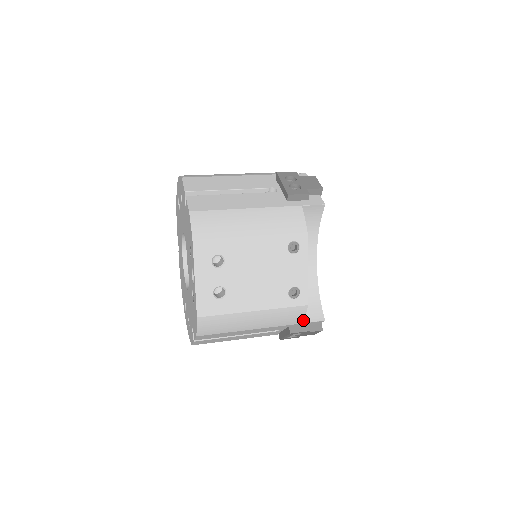
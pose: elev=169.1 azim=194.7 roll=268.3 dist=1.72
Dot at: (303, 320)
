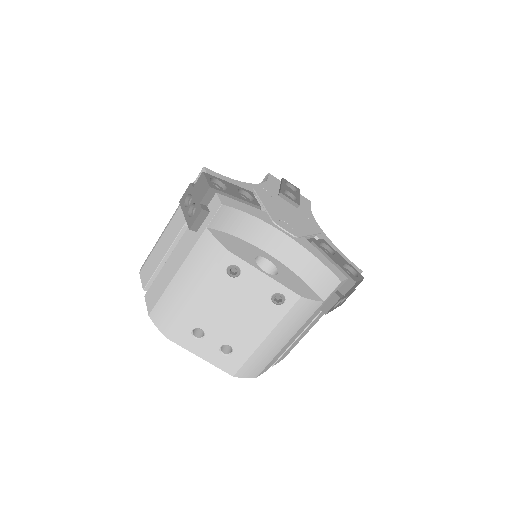
Dot at: (319, 302)
